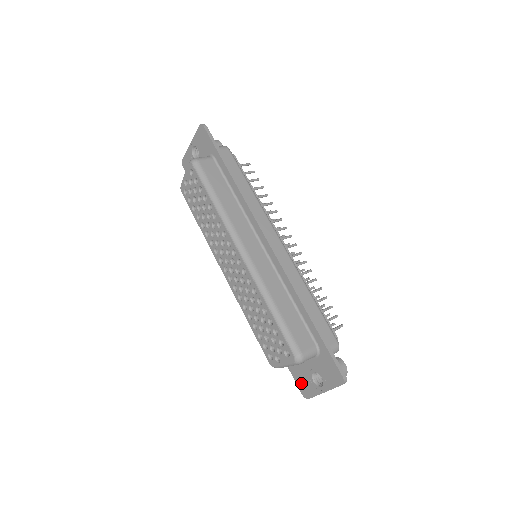
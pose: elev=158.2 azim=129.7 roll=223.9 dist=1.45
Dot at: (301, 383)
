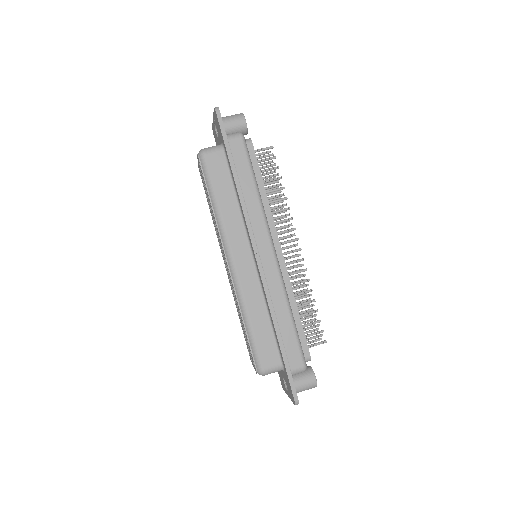
Dot at: (280, 376)
